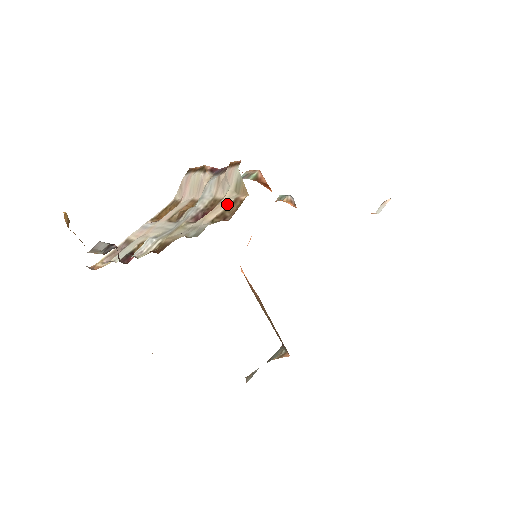
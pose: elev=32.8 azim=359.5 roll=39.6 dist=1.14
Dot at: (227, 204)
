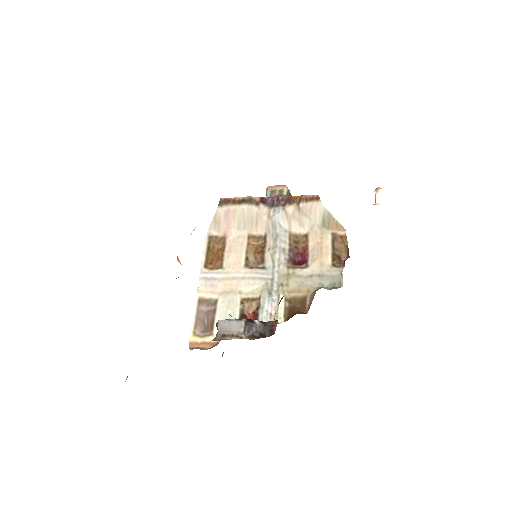
Dot at: (330, 243)
